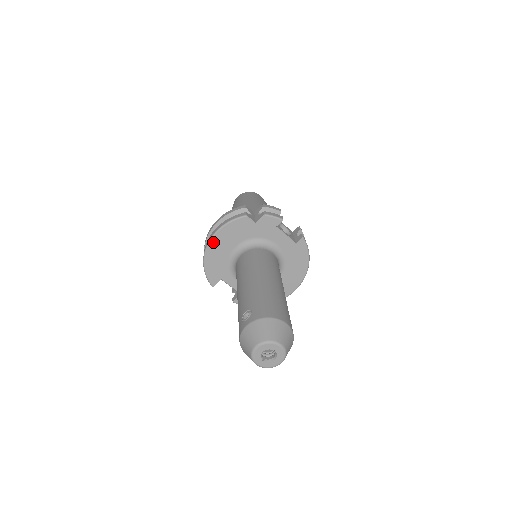
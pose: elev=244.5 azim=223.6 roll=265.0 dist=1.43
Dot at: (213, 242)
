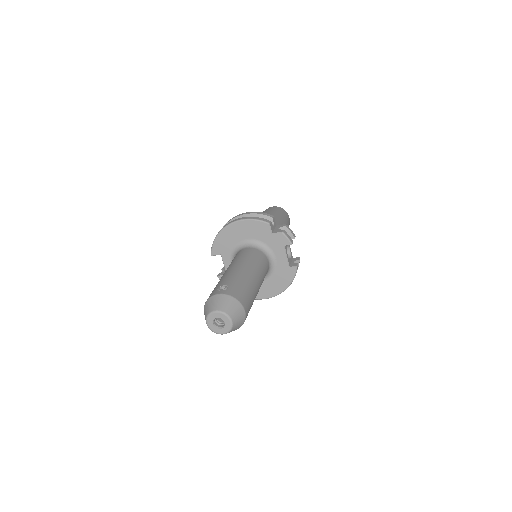
Dot at: (234, 225)
